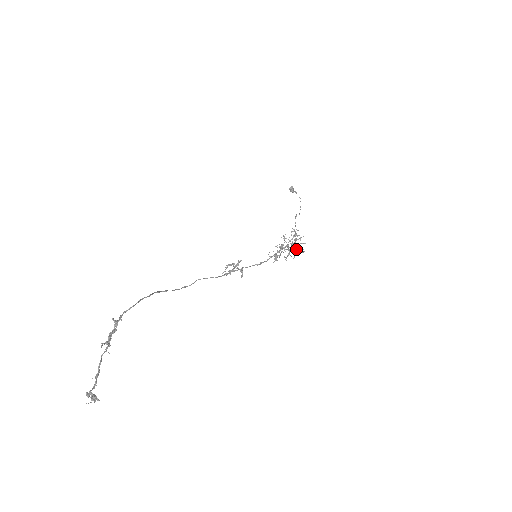
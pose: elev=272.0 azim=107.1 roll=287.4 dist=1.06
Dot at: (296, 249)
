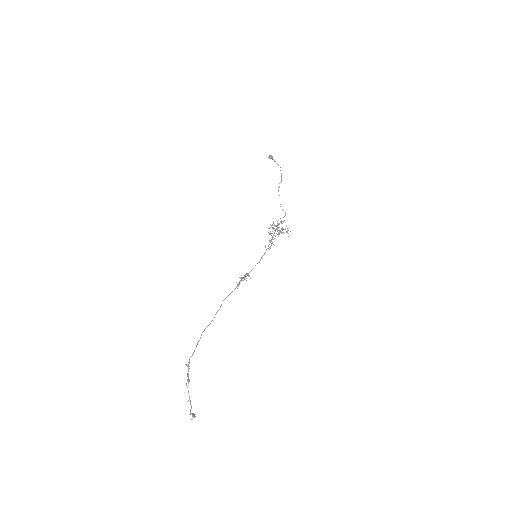
Dot at: occluded
